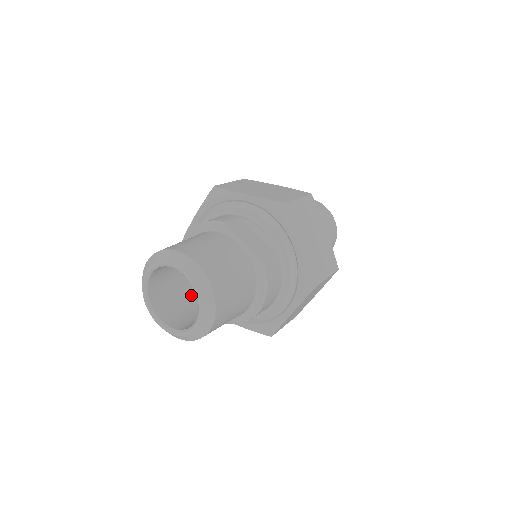
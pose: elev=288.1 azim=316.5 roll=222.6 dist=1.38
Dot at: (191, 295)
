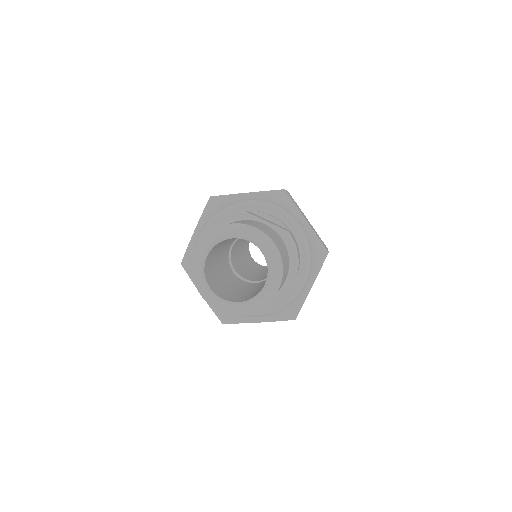
Dot at: (228, 287)
